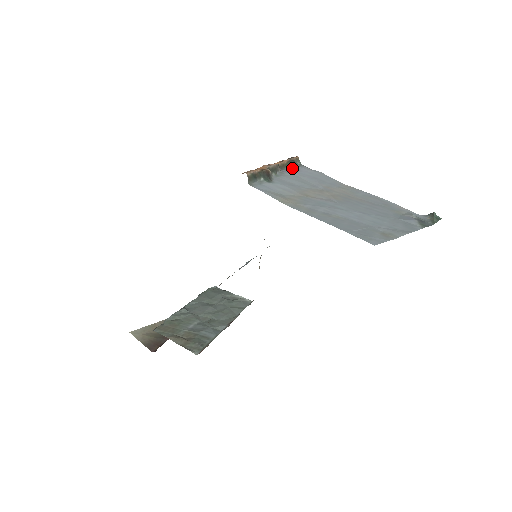
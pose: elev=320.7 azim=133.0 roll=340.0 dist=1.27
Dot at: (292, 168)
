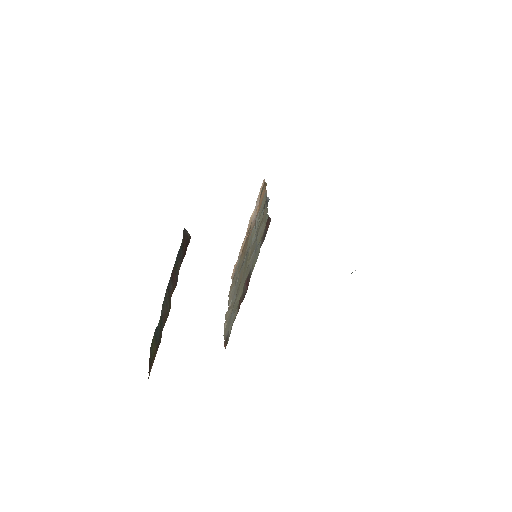
Dot at: occluded
